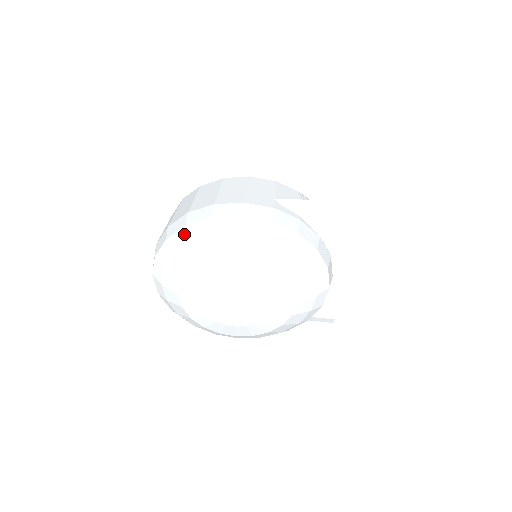
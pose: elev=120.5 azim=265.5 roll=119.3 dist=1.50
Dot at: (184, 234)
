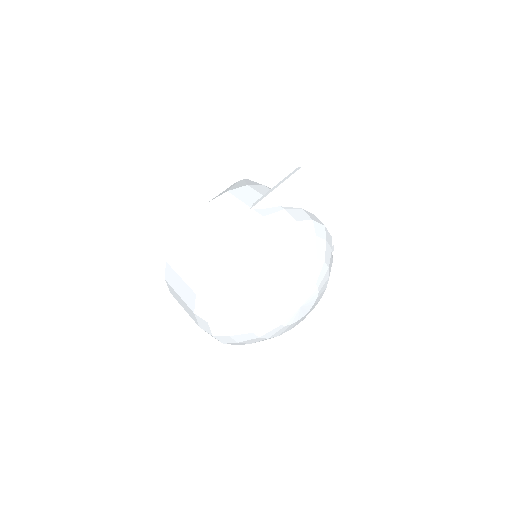
Dot at: (224, 290)
